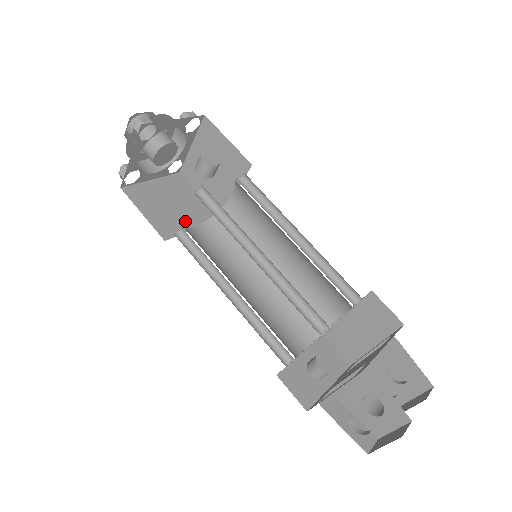
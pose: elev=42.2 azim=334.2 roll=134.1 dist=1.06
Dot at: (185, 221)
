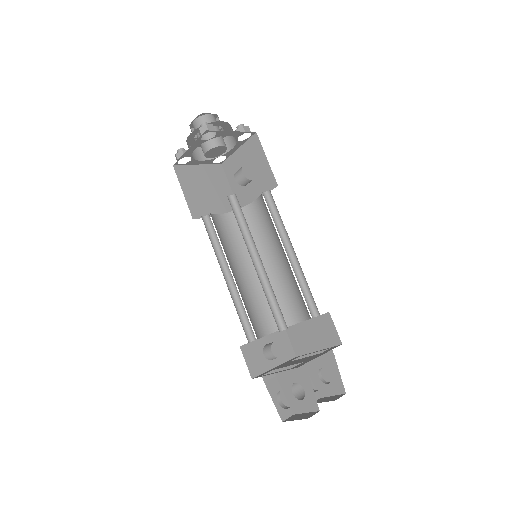
Dot at: (213, 207)
